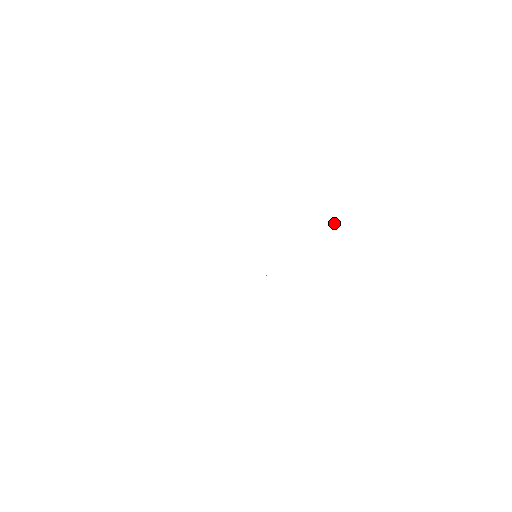
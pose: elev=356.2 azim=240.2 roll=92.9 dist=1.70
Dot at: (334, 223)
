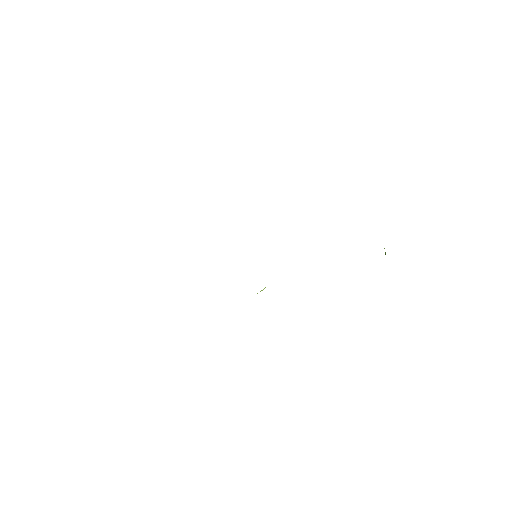
Dot at: (385, 254)
